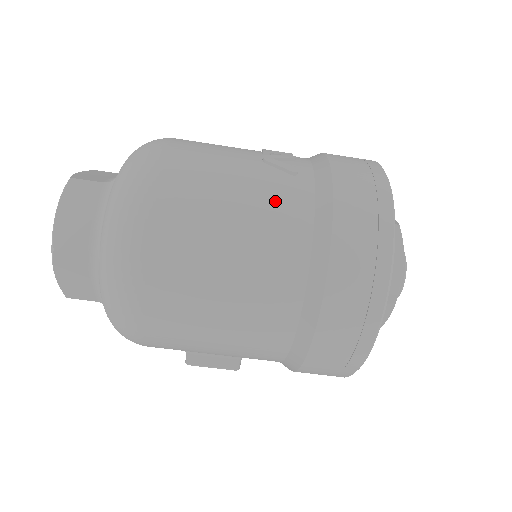
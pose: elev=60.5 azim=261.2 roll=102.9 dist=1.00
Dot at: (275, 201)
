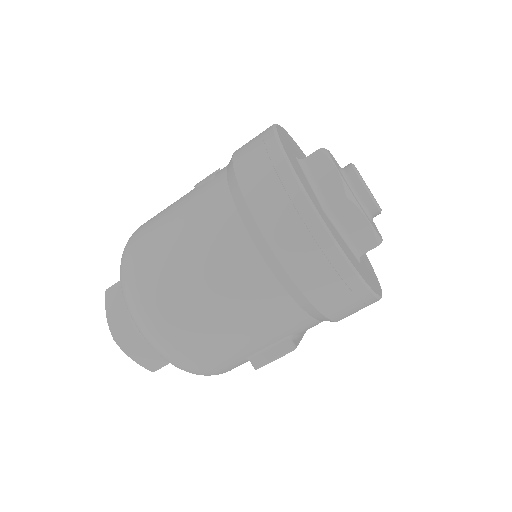
Dot at: (202, 203)
